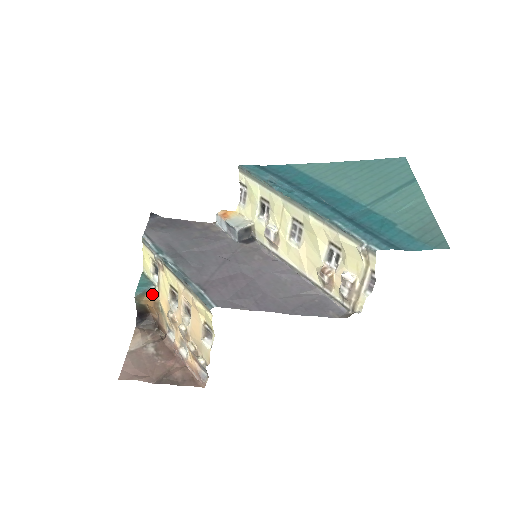
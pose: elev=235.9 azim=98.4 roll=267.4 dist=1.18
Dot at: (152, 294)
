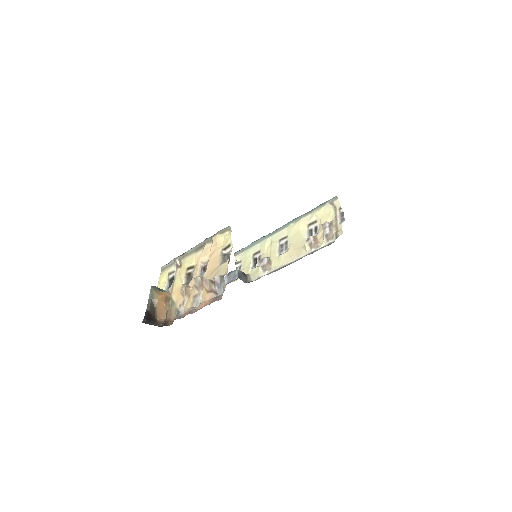
Dot at: (165, 293)
